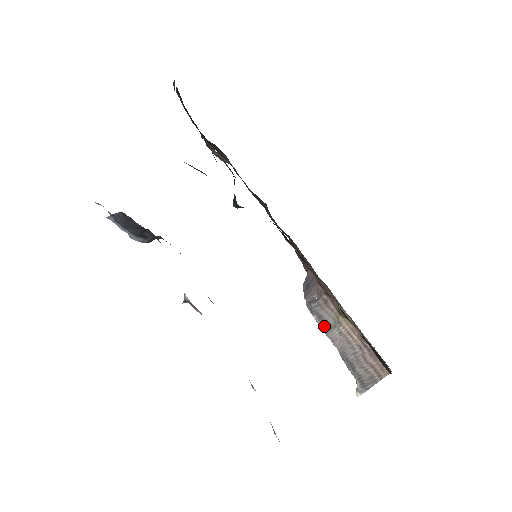
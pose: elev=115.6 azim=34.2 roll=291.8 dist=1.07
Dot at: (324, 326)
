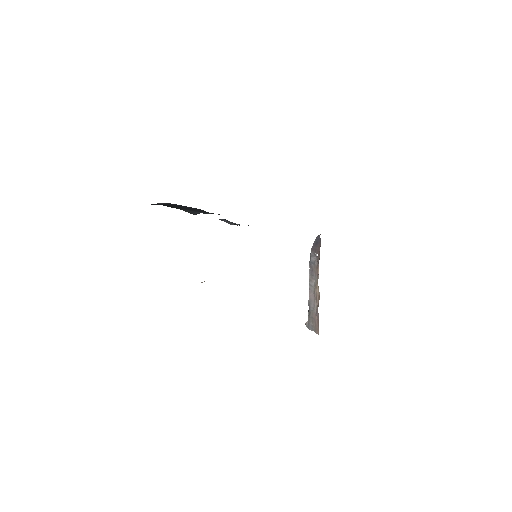
Dot at: (310, 279)
